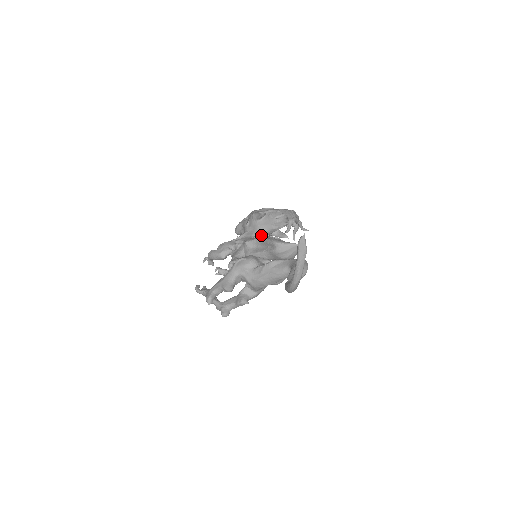
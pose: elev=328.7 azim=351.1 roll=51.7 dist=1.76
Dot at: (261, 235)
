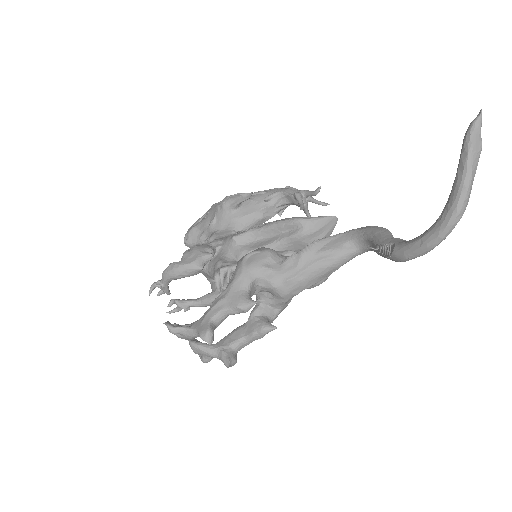
Dot at: occluded
